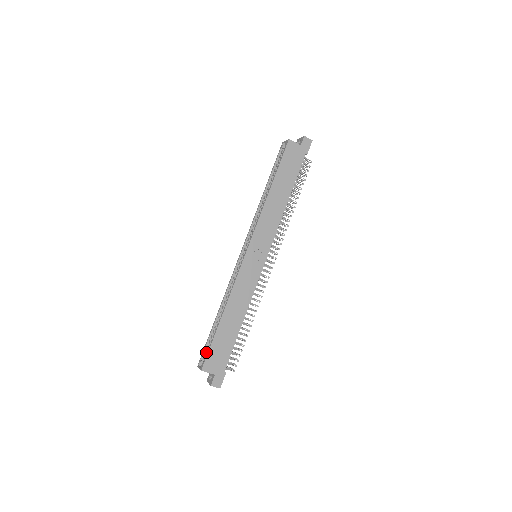
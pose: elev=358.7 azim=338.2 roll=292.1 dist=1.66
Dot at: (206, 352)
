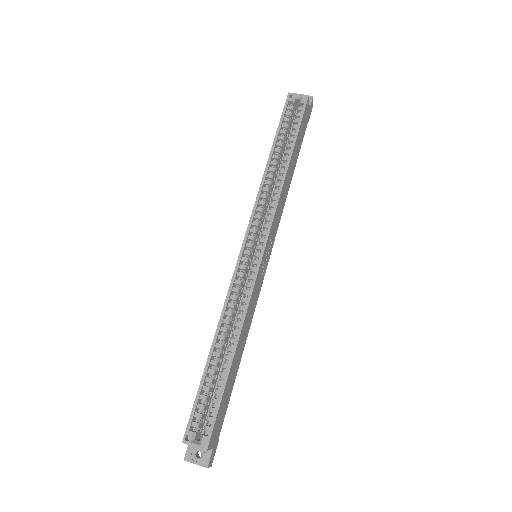
Dot at: (200, 415)
